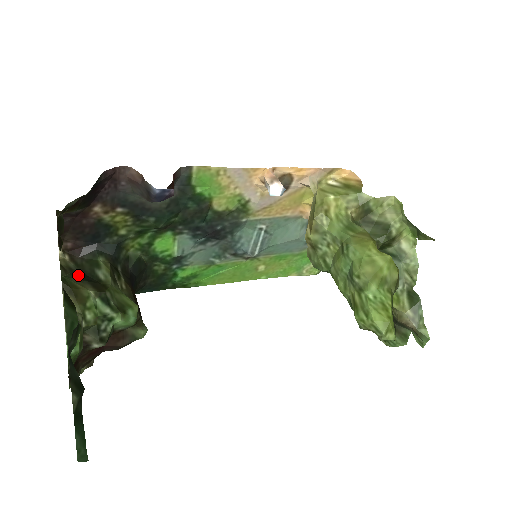
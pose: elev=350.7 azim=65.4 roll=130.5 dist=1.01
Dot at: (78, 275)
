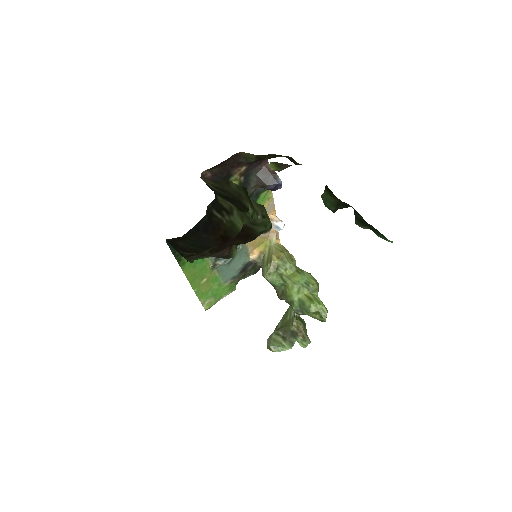
Dot at: (227, 194)
